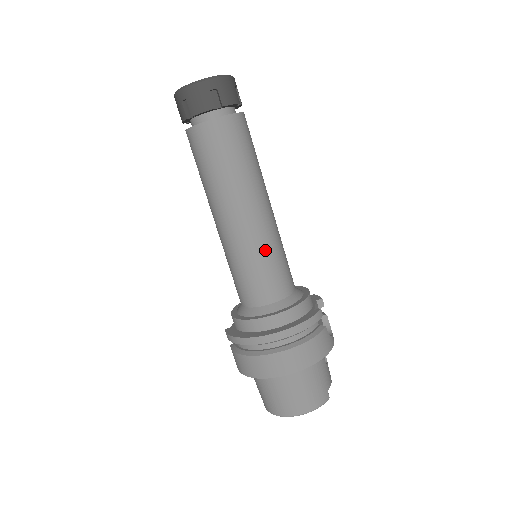
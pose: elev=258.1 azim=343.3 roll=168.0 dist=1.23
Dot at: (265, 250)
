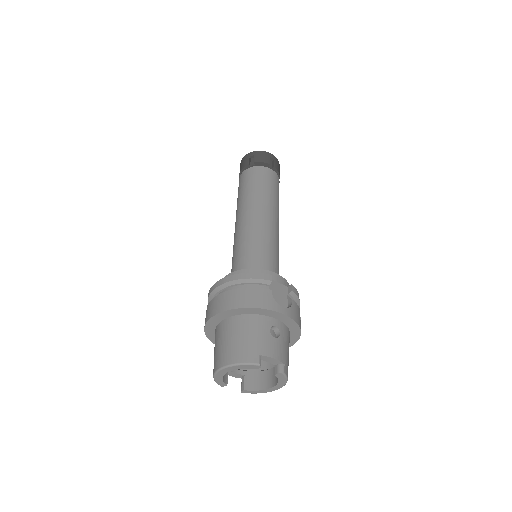
Dot at: (249, 236)
